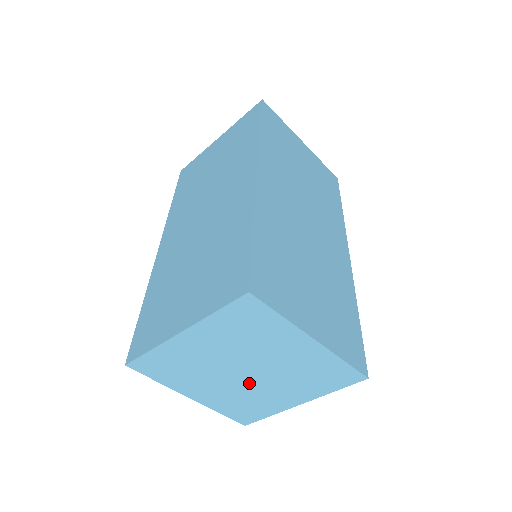
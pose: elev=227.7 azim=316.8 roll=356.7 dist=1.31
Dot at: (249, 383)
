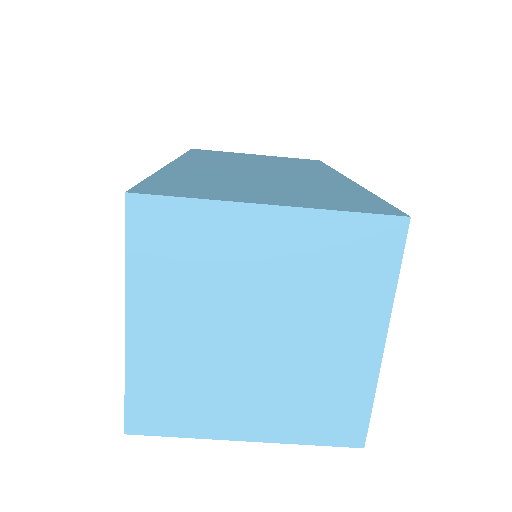
Dot at: (281, 353)
